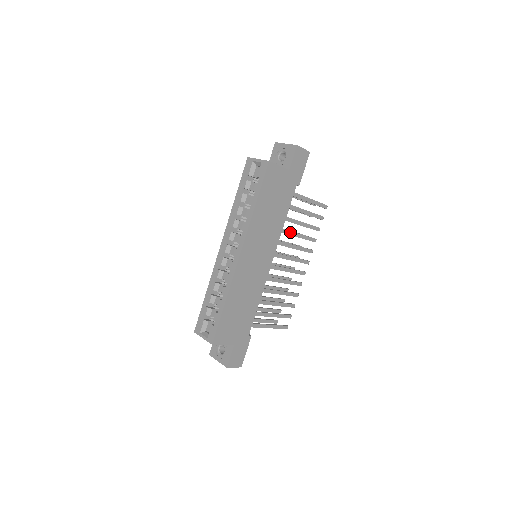
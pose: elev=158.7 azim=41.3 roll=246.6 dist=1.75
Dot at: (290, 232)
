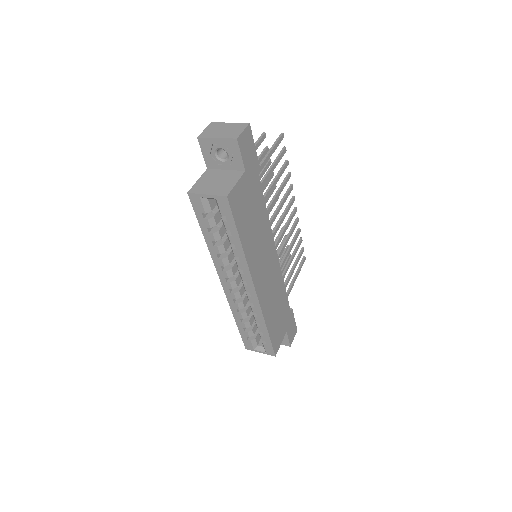
Dot at: (271, 205)
